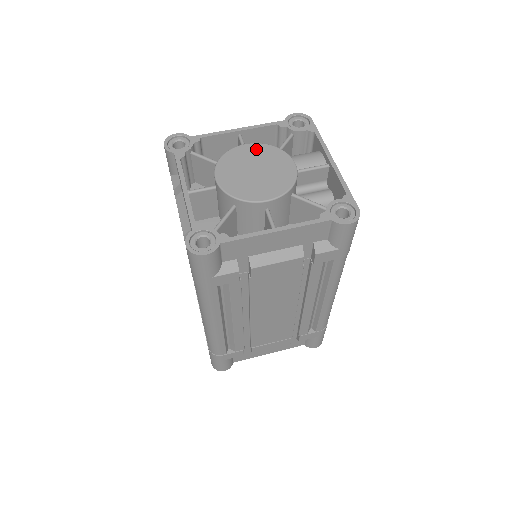
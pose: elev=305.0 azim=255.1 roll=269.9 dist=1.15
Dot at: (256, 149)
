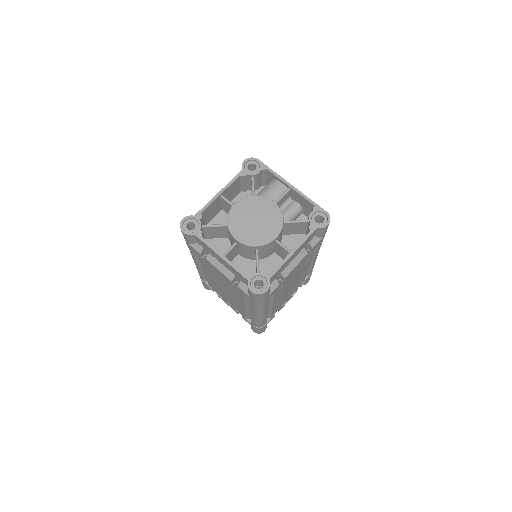
Dot at: (244, 204)
